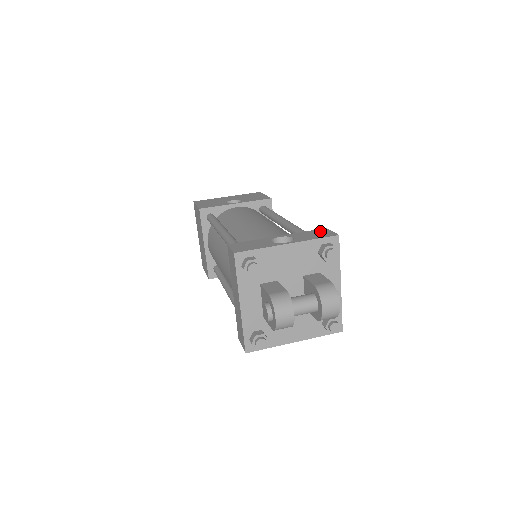
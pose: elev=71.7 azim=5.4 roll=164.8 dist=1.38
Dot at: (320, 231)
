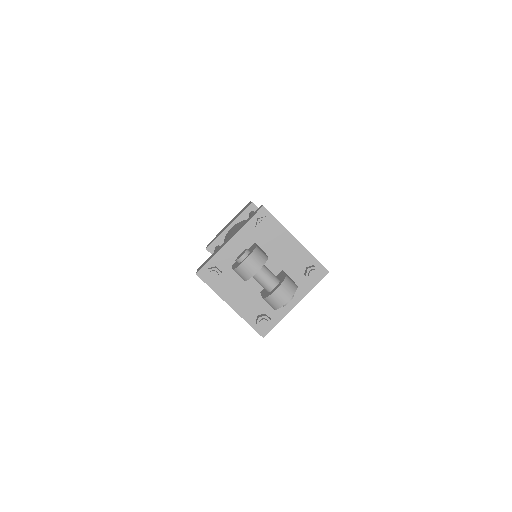
Dot at: occluded
